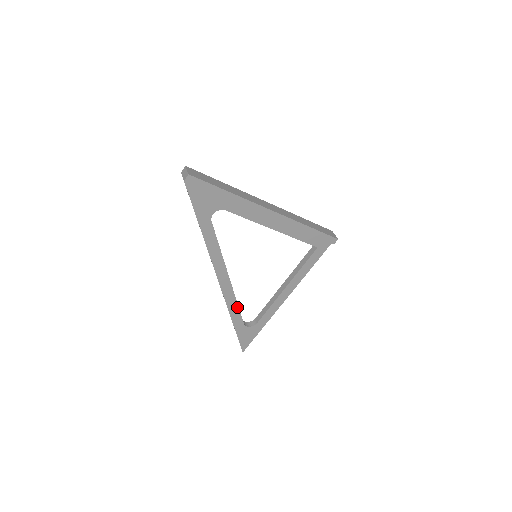
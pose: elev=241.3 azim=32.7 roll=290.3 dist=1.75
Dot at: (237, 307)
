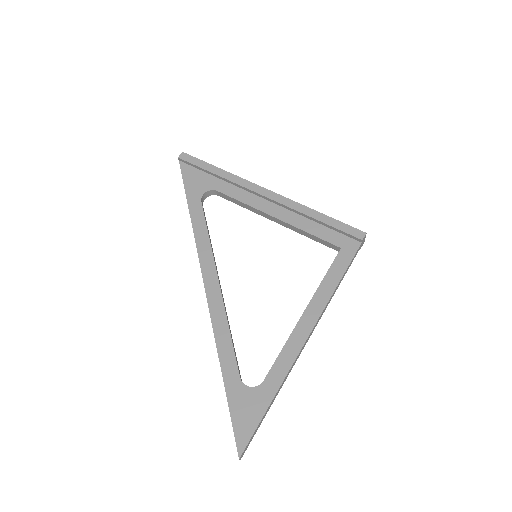
Dot at: (229, 336)
